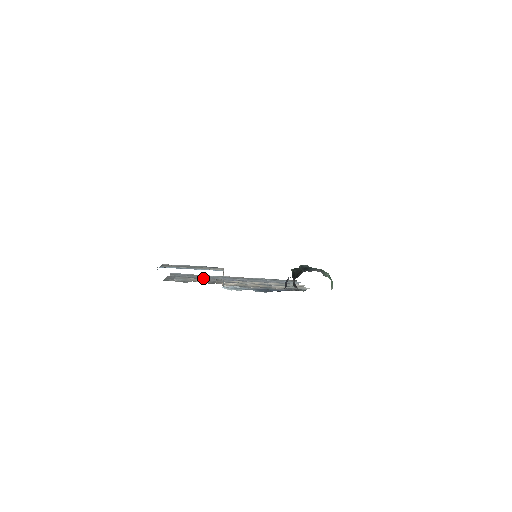
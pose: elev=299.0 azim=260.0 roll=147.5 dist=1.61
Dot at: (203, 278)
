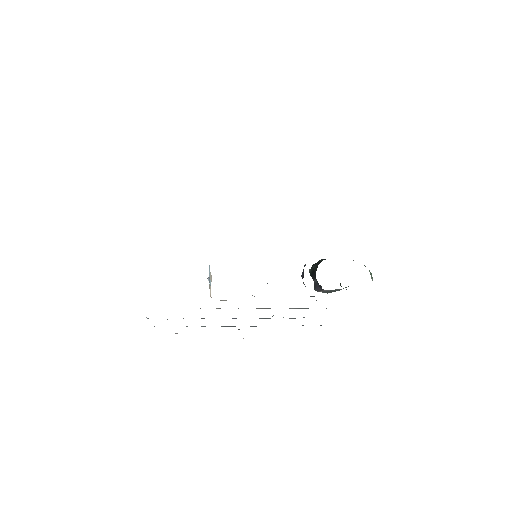
Dot at: occluded
